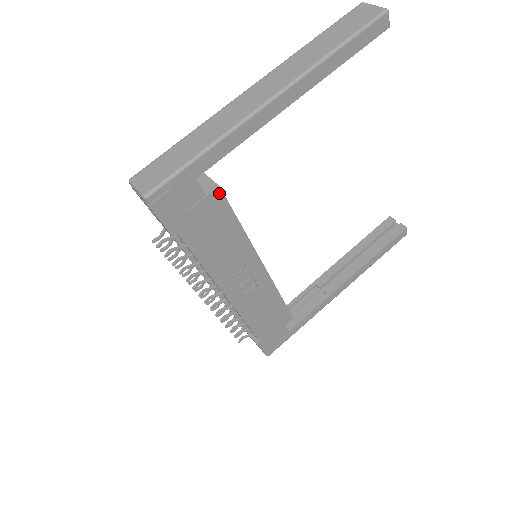
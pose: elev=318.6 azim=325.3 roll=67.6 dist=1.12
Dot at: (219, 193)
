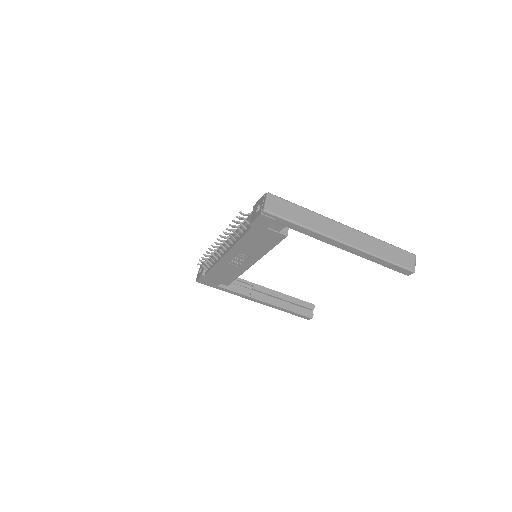
Dot at: (284, 237)
